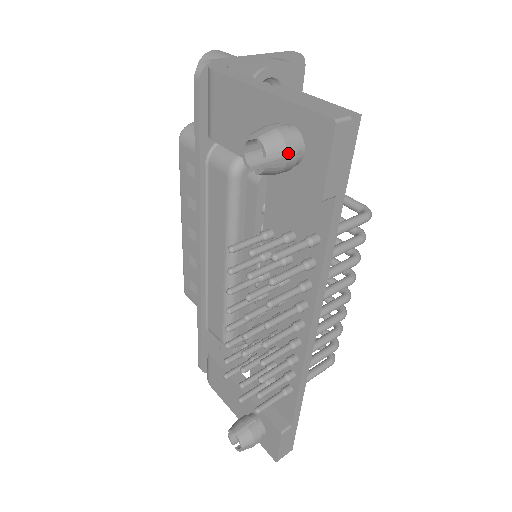
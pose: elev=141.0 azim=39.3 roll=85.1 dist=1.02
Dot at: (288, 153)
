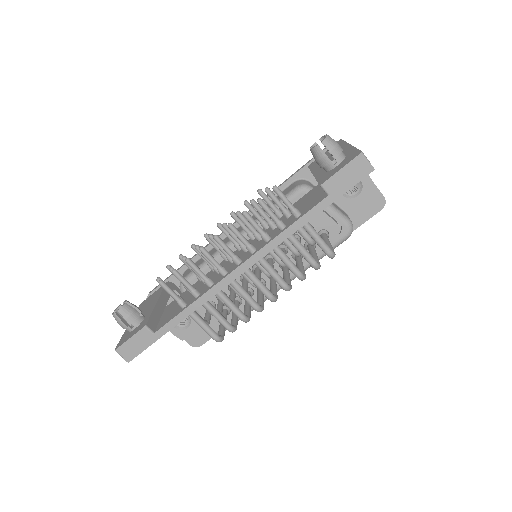
Dot at: (331, 152)
